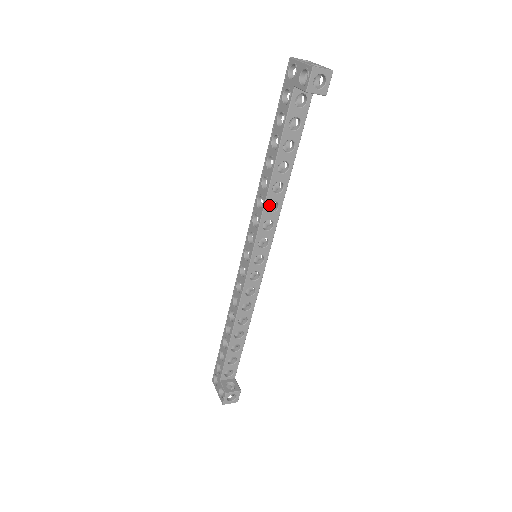
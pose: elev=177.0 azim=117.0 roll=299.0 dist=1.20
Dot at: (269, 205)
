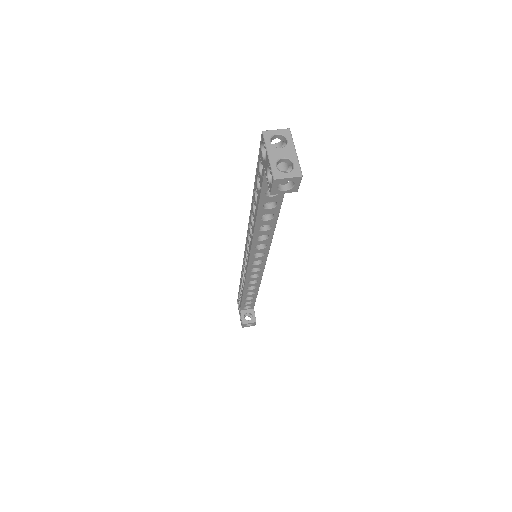
Dot at: (263, 226)
